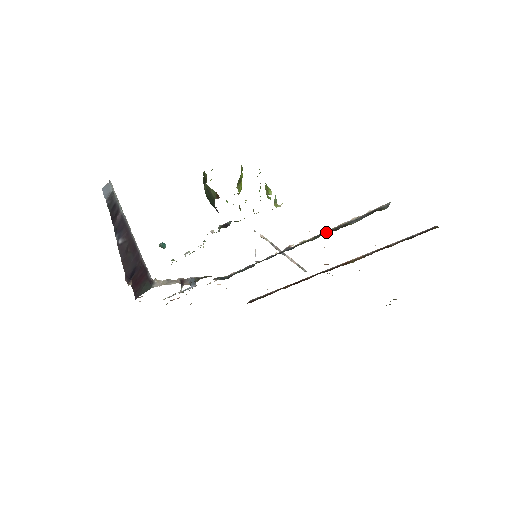
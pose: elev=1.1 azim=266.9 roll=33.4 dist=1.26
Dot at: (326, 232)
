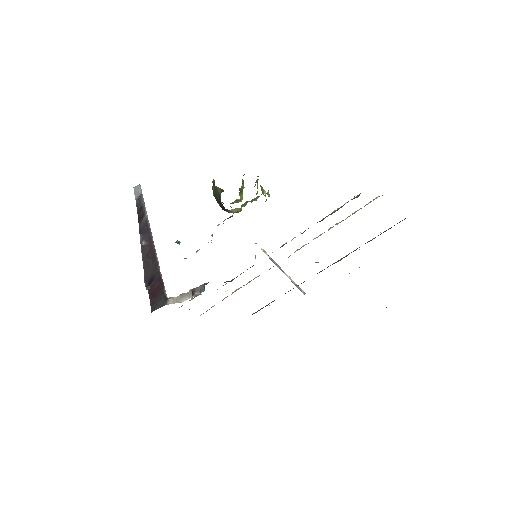
Dot at: occluded
